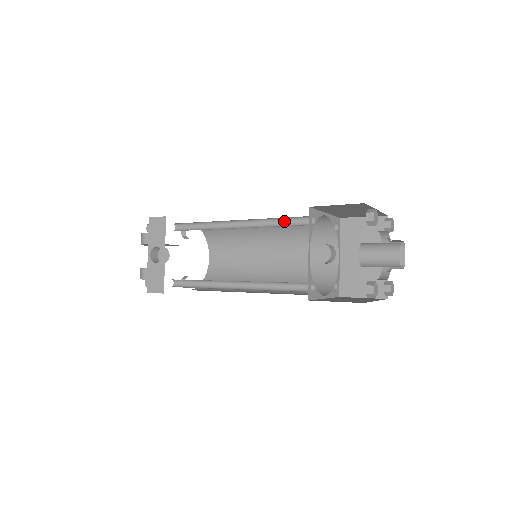
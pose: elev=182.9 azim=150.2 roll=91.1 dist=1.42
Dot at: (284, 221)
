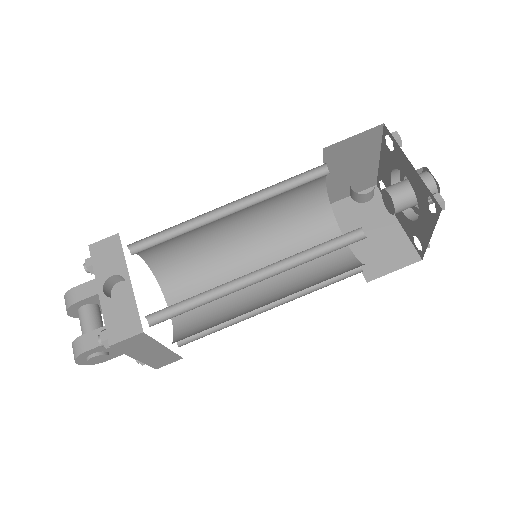
Dot at: (290, 185)
